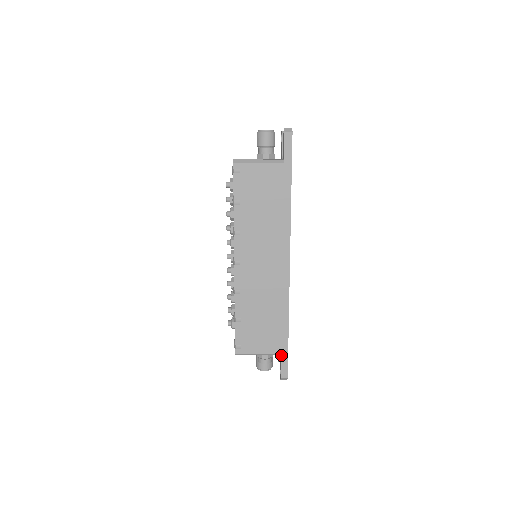
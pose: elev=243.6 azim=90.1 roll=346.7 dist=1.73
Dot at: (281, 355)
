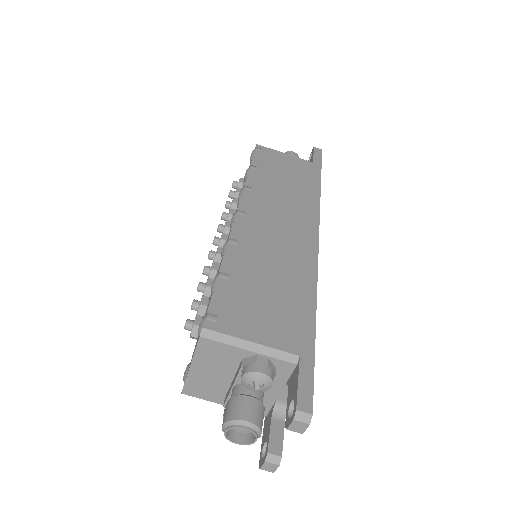
Dot at: (300, 359)
